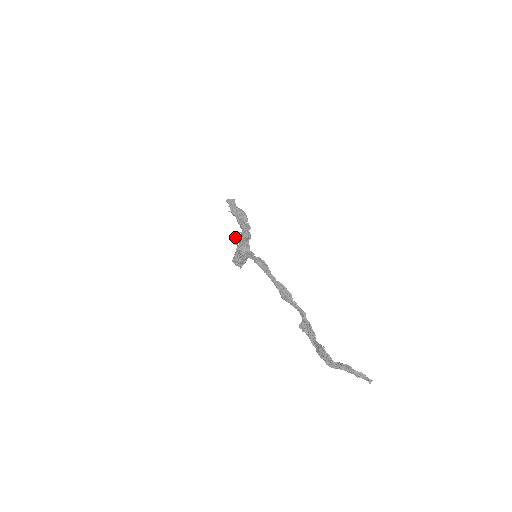
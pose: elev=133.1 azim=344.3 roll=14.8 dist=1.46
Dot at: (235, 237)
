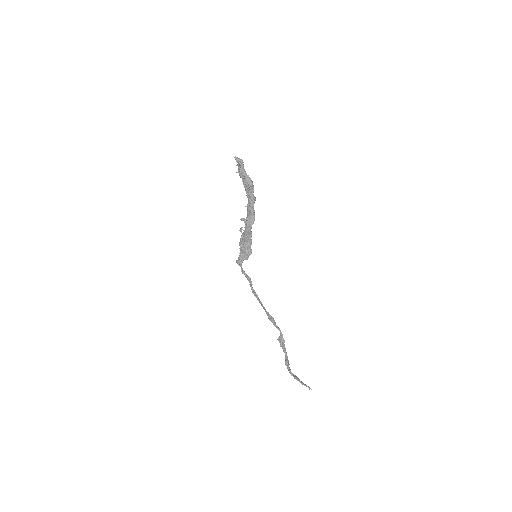
Dot at: occluded
